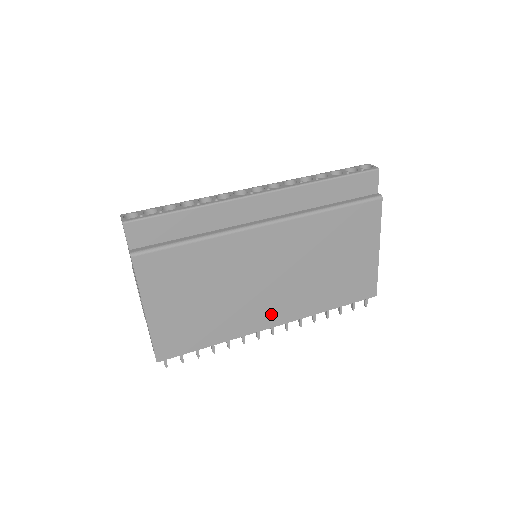
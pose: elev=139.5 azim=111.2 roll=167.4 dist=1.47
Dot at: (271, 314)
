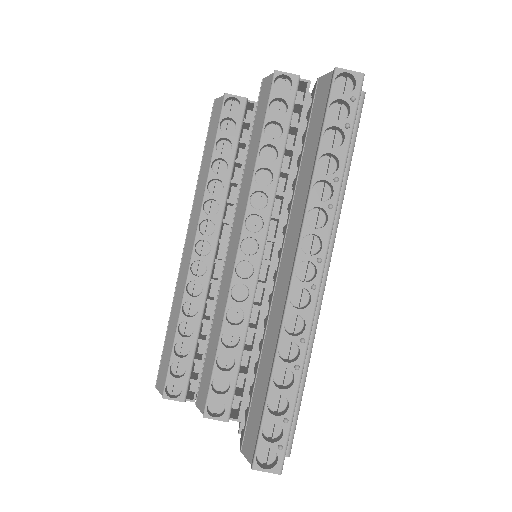
Dot at: occluded
